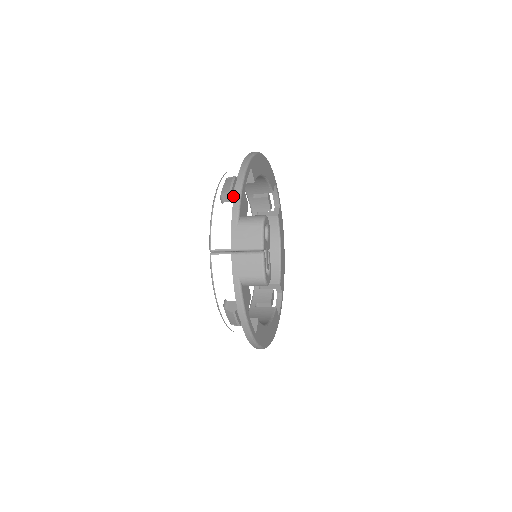
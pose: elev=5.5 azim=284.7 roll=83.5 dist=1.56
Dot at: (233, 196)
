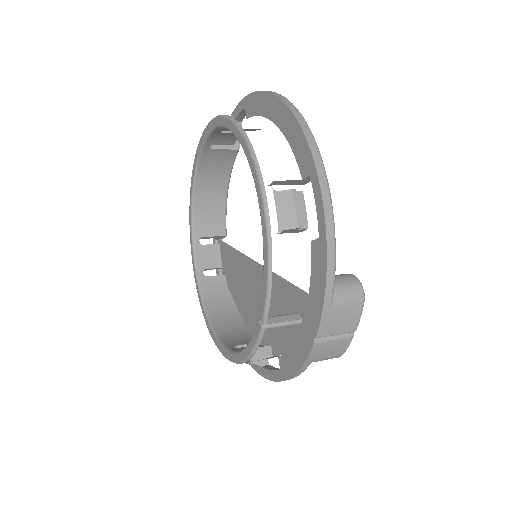
Dot at: (295, 230)
